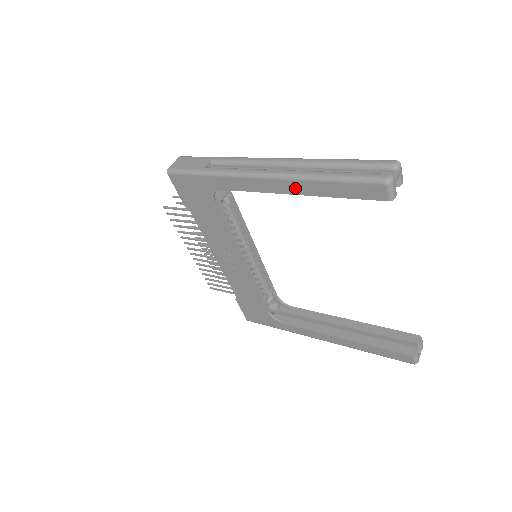
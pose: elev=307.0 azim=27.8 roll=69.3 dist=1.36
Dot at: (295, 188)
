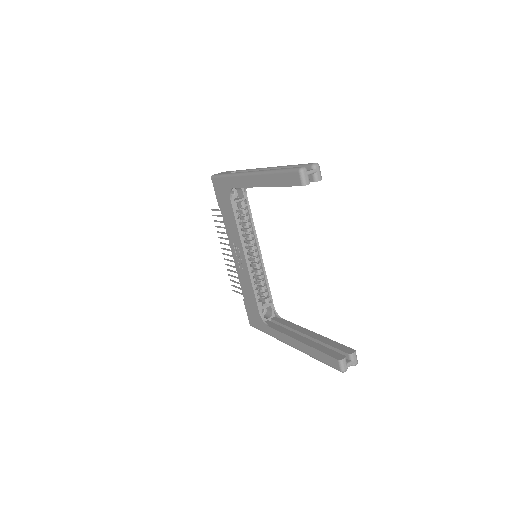
Dot at: (262, 181)
